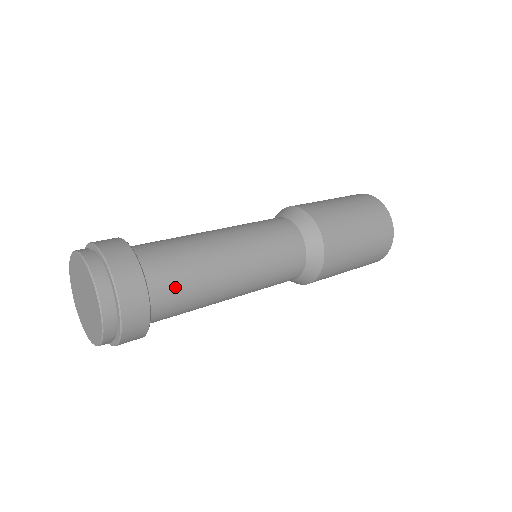
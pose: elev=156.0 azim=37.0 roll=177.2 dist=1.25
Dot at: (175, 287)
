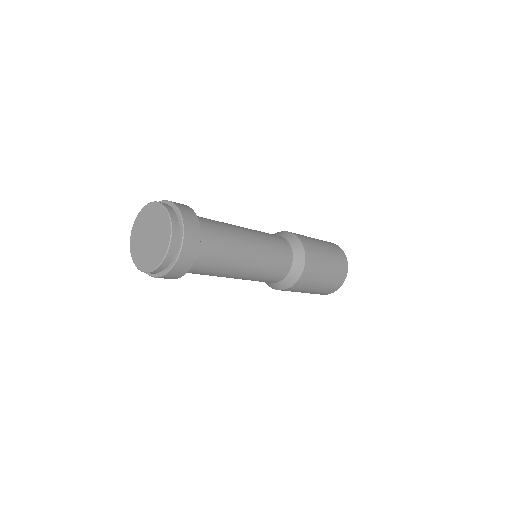
Dot at: (213, 241)
